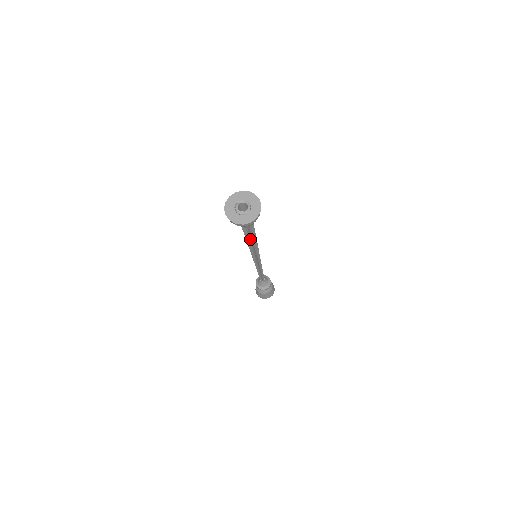
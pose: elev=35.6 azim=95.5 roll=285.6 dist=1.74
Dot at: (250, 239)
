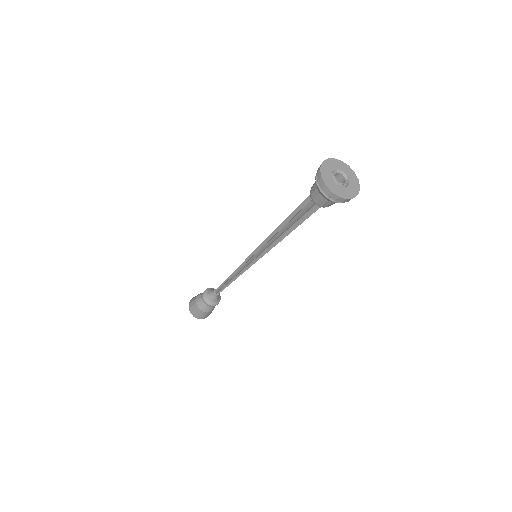
Dot at: (291, 228)
